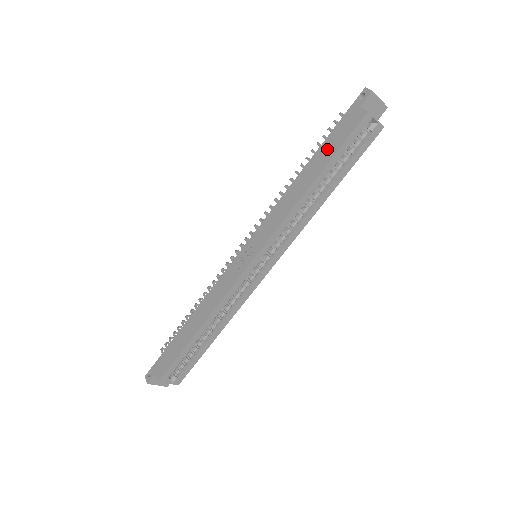
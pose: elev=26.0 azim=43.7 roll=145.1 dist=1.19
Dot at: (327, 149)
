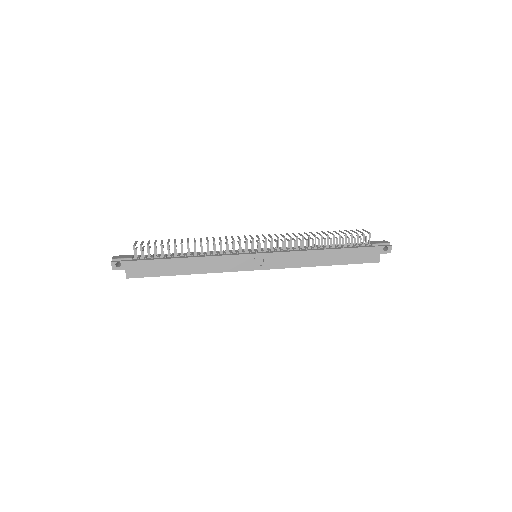
Dot at: (348, 256)
